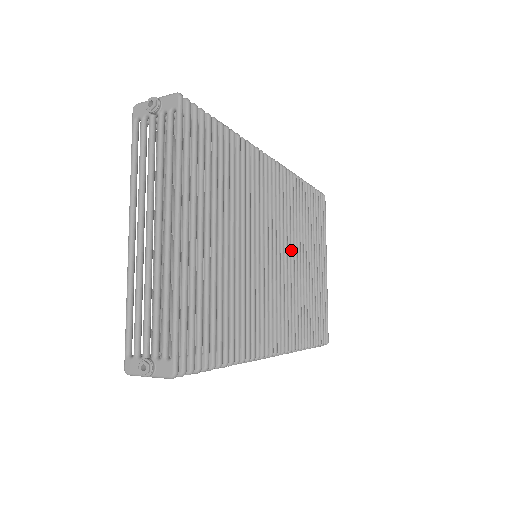
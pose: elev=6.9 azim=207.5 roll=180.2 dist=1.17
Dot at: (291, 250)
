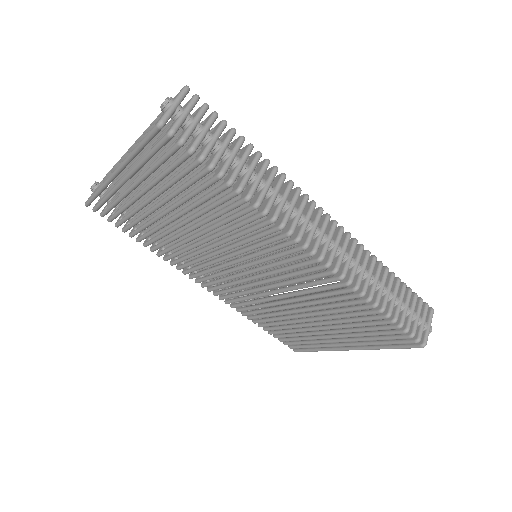
Dot at: occluded
